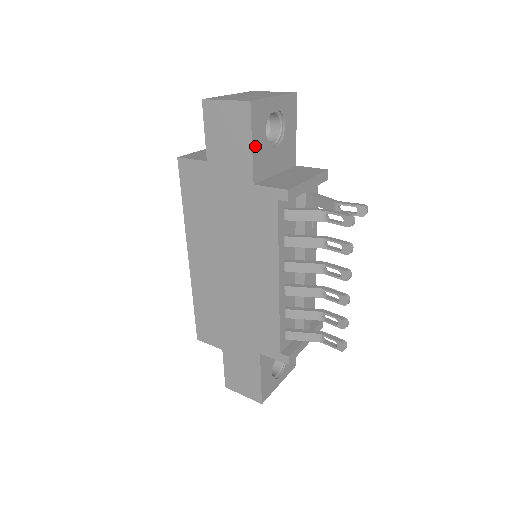
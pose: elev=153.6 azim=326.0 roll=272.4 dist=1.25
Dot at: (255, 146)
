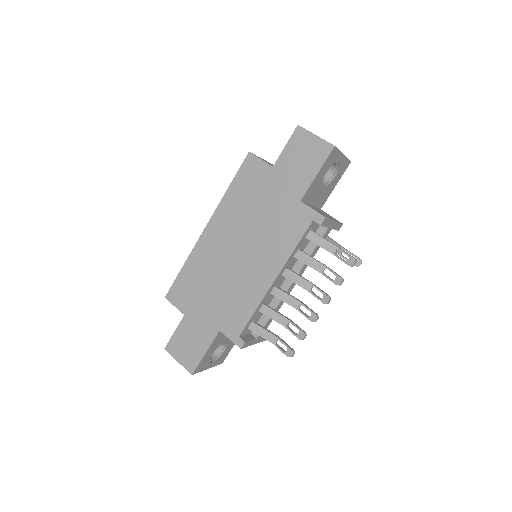
Dot at: (317, 176)
